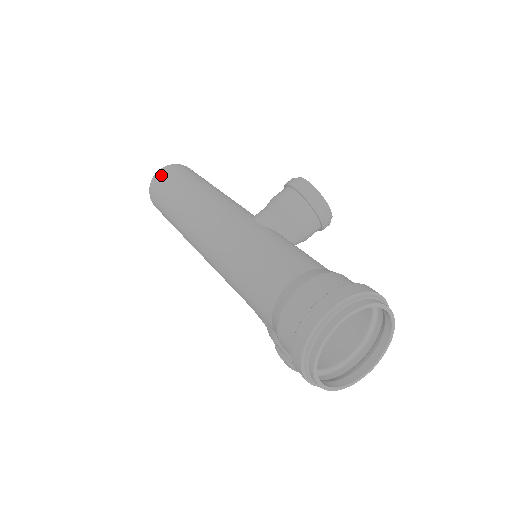
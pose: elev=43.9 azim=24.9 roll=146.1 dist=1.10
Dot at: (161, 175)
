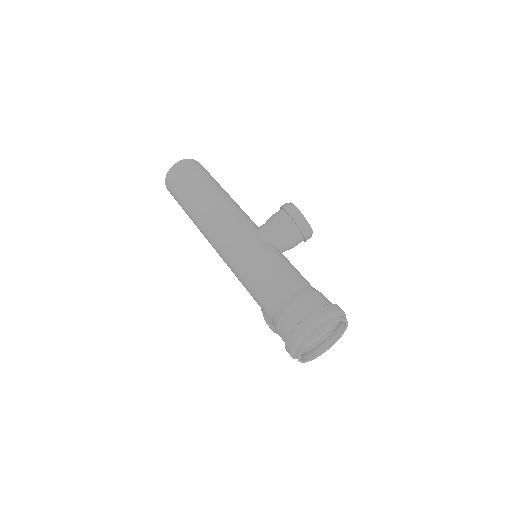
Dot at: (177, 171)
